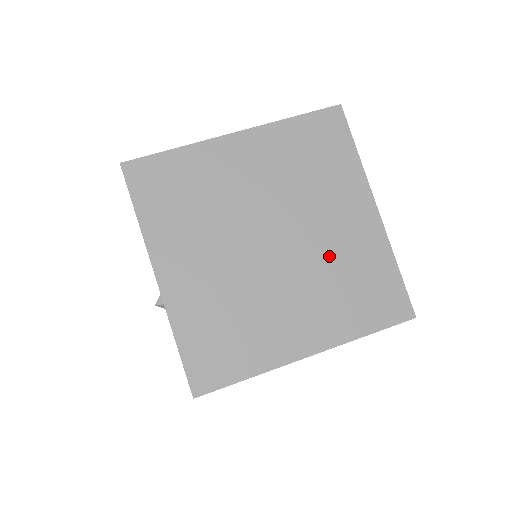
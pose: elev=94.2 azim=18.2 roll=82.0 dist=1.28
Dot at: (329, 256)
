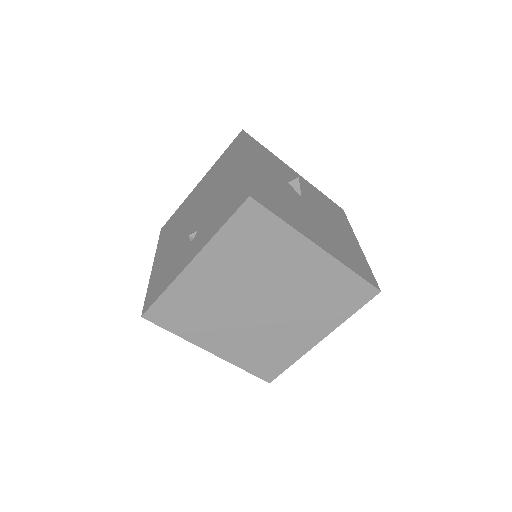
Dot at: (303, 292)
